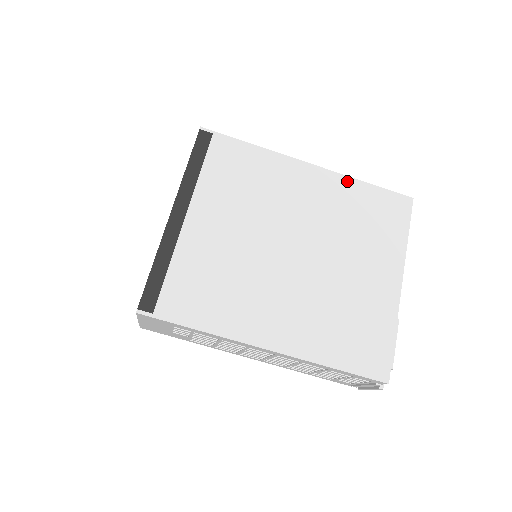
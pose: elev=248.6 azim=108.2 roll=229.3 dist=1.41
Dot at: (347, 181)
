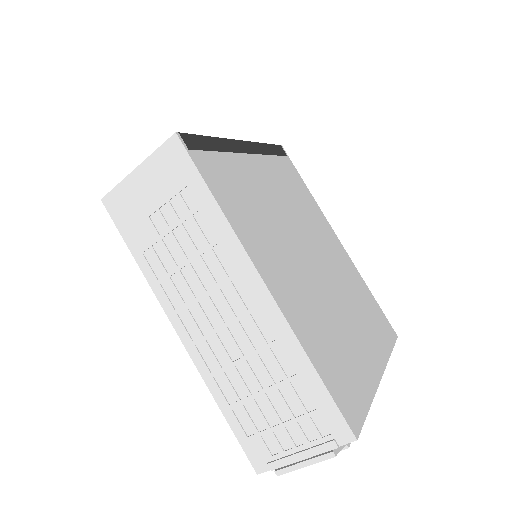
Dot at: (359, 275)
